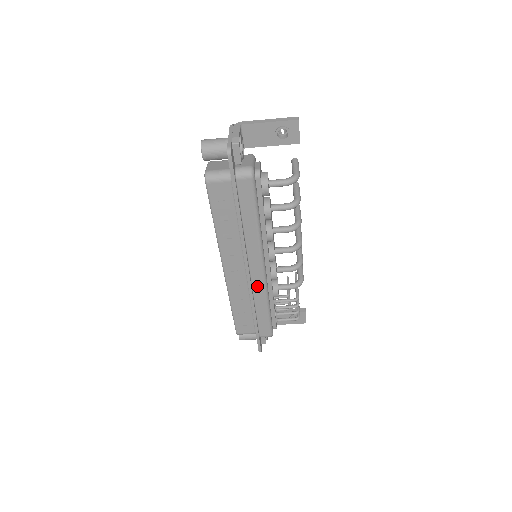
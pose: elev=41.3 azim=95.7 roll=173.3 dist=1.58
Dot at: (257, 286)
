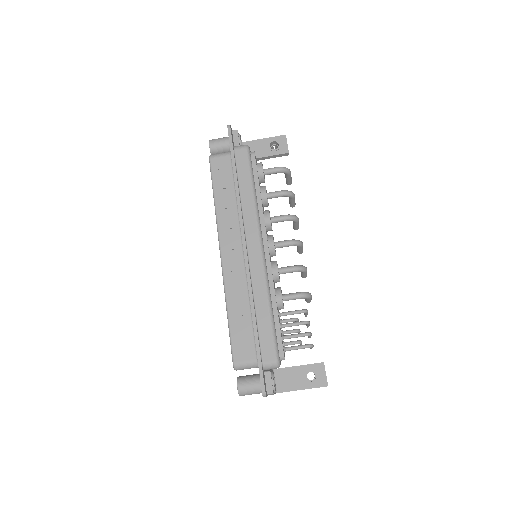
Dot at: (256, 272)
